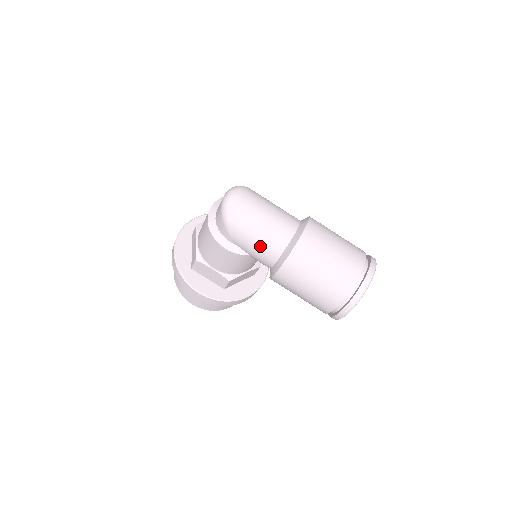
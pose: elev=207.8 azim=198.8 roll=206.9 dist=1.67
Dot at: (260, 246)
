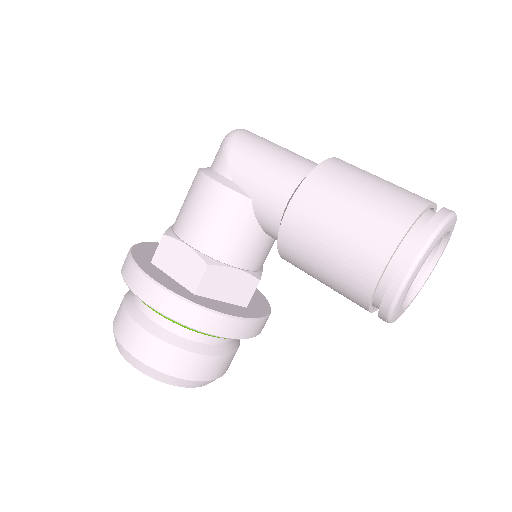
Dot at: (271, 170)
